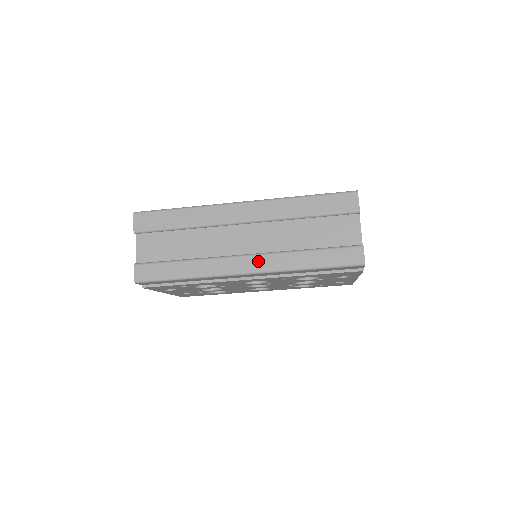
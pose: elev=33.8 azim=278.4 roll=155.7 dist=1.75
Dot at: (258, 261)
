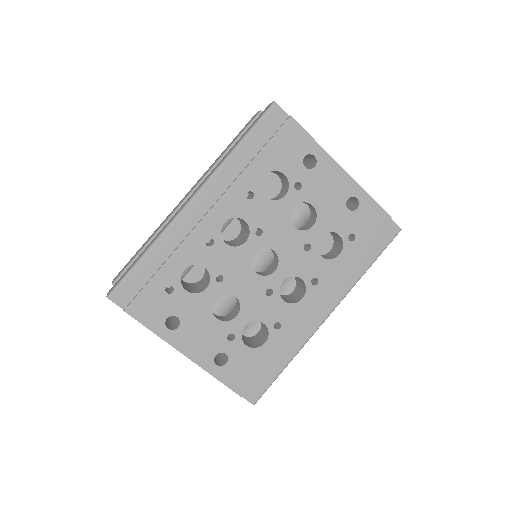
Dot at: (198, 187)
